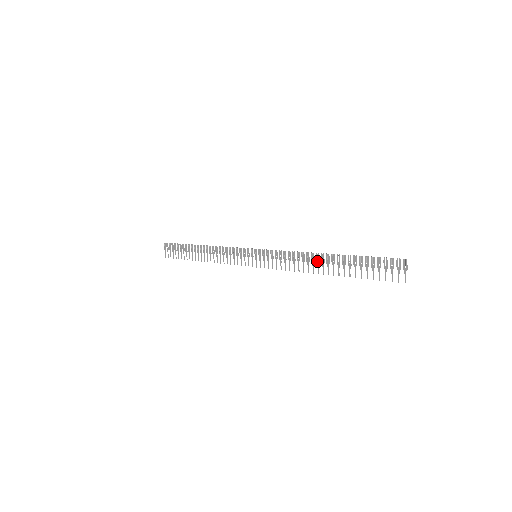
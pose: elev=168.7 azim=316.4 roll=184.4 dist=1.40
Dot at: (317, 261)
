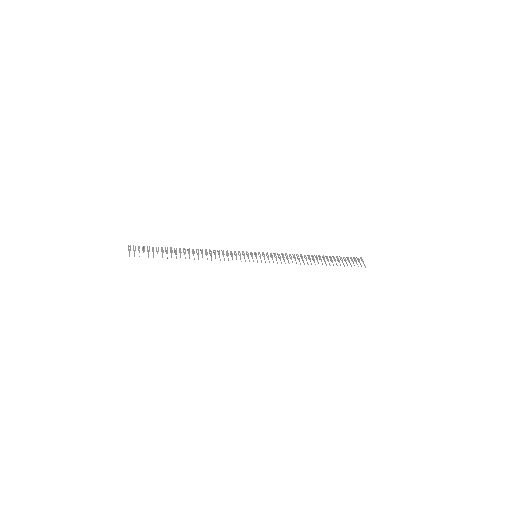
Dot at: (309, 258)
